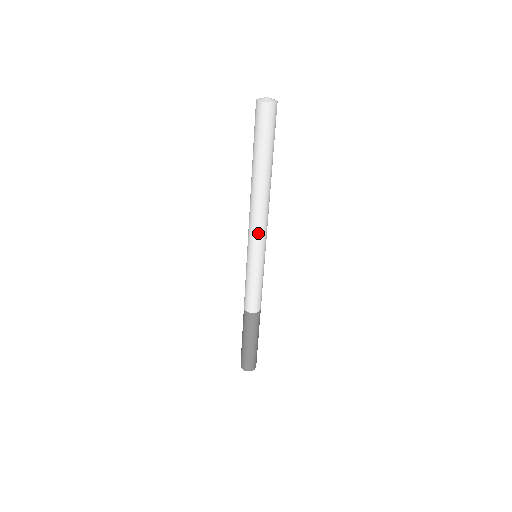
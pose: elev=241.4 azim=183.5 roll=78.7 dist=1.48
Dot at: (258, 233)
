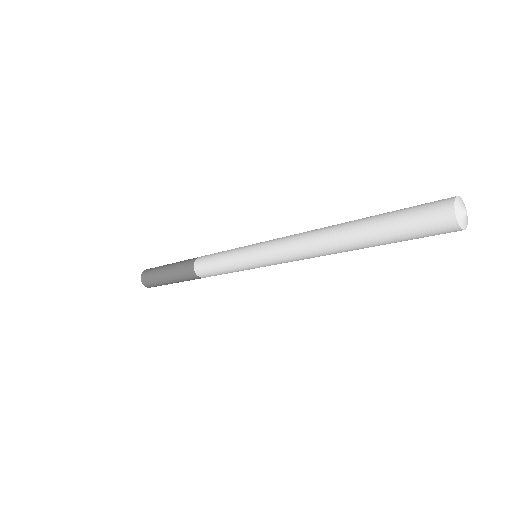
Dot at: (280, 256)
